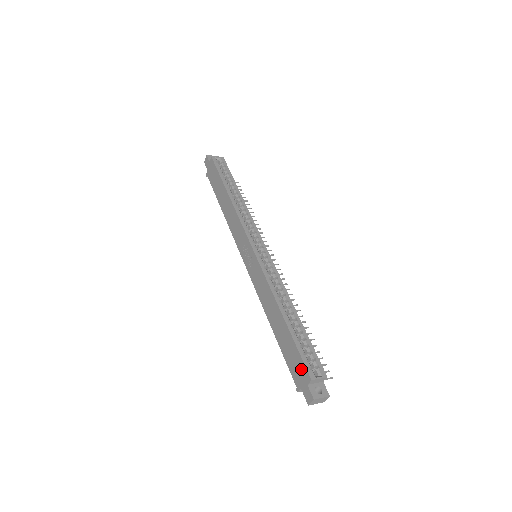
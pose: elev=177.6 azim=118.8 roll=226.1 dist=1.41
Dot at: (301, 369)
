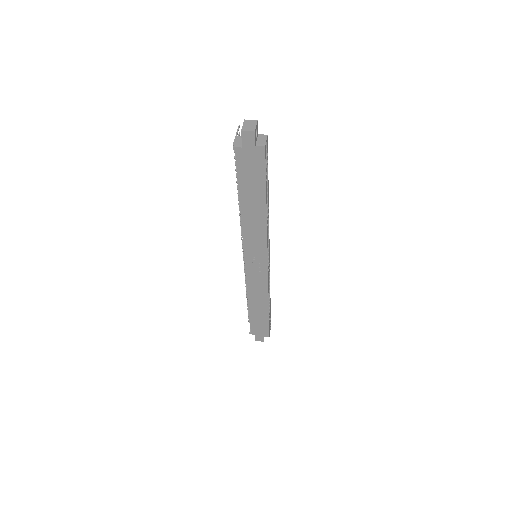
Dot at: (264, 331)
